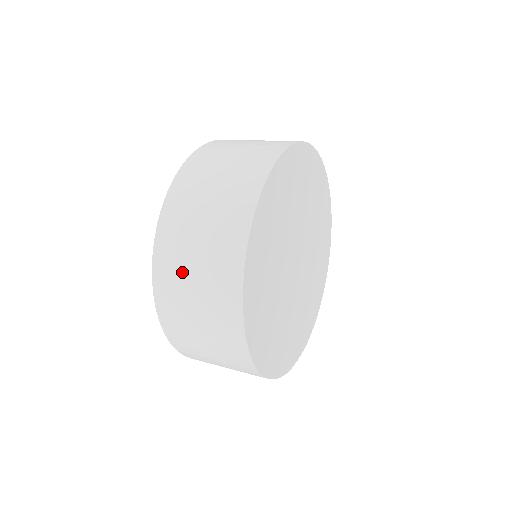
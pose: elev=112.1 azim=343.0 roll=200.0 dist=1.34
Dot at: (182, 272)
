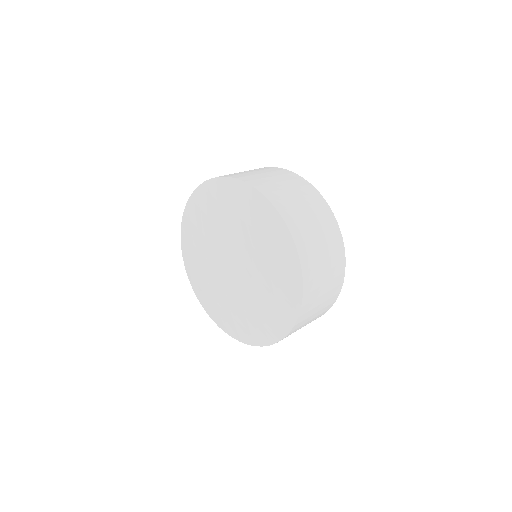
Dot at: (319, 271)
